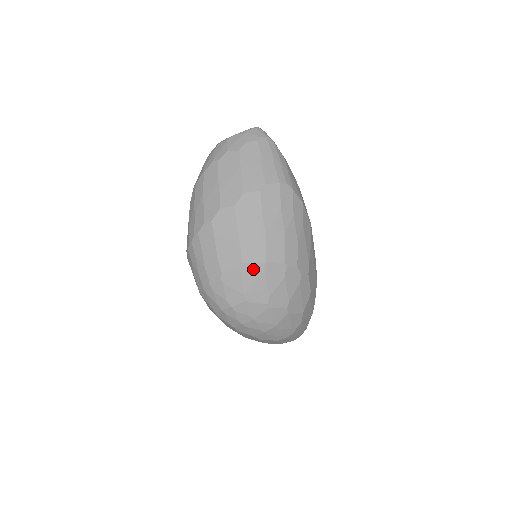
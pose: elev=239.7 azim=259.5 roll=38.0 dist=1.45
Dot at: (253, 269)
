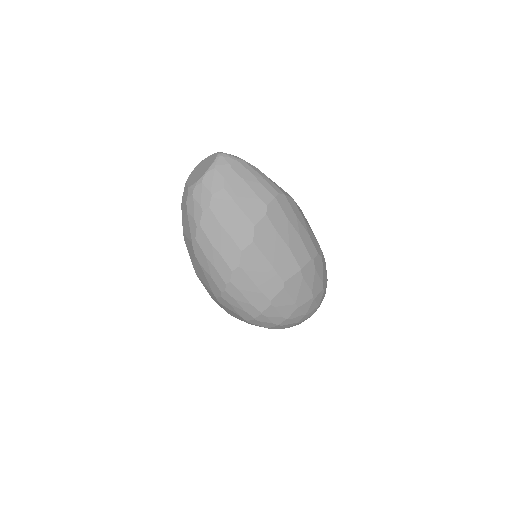
Dot at: (294, 281)
